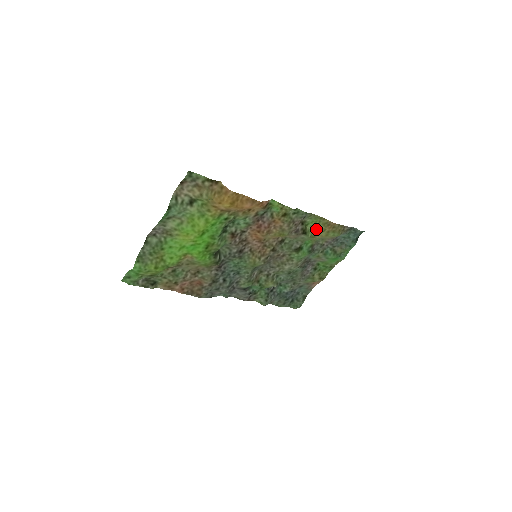
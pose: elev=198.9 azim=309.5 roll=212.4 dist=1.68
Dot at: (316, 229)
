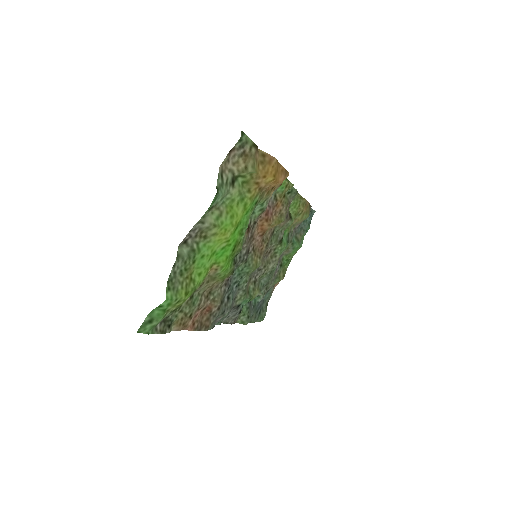
Dot at: (296, 212)
